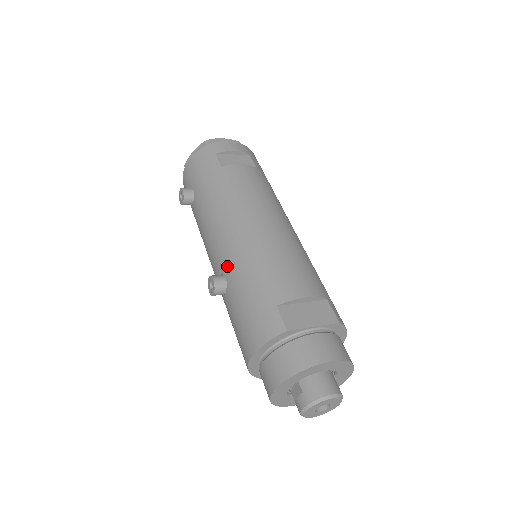
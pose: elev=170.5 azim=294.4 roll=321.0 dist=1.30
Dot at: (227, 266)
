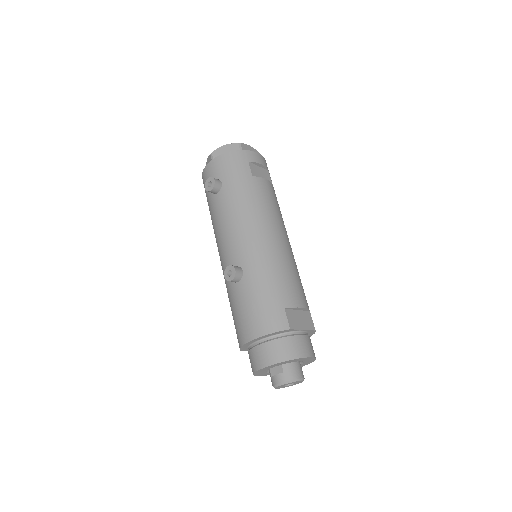
Dot at: (247, 263)
